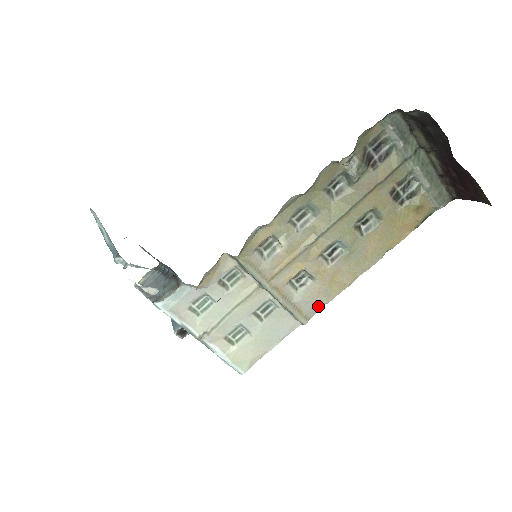
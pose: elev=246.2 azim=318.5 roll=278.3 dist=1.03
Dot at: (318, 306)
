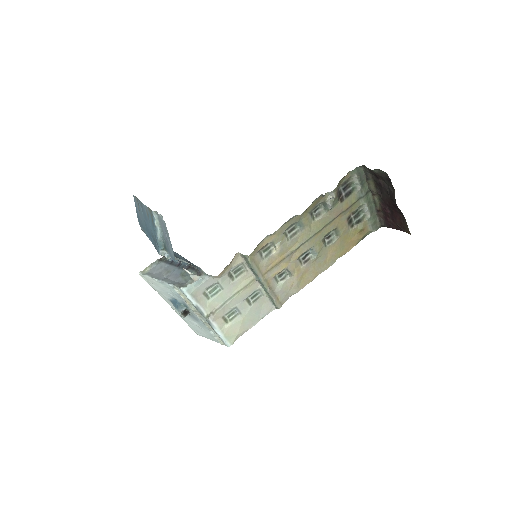
Dot at: (289, 295)
